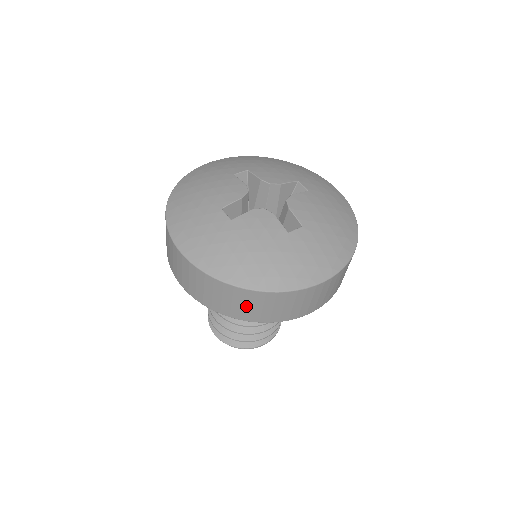
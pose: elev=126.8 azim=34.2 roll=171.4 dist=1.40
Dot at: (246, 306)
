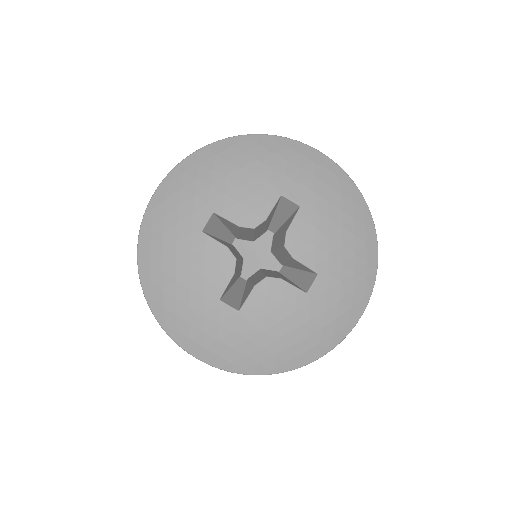
Dot at: occluded
